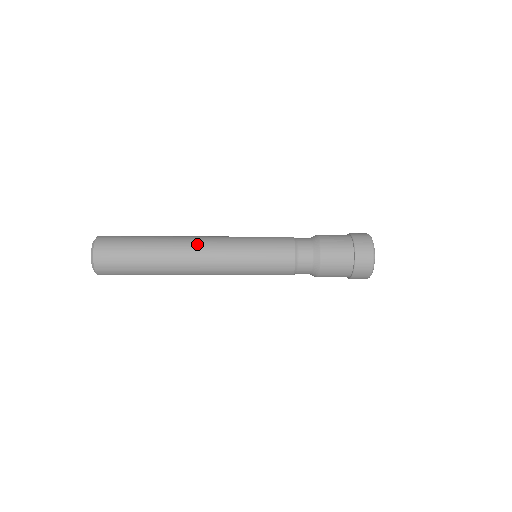
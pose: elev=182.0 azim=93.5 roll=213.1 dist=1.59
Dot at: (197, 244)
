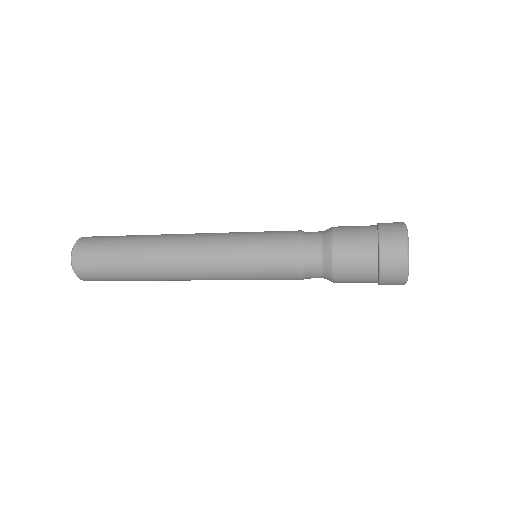
Dot at: (184, 236)
